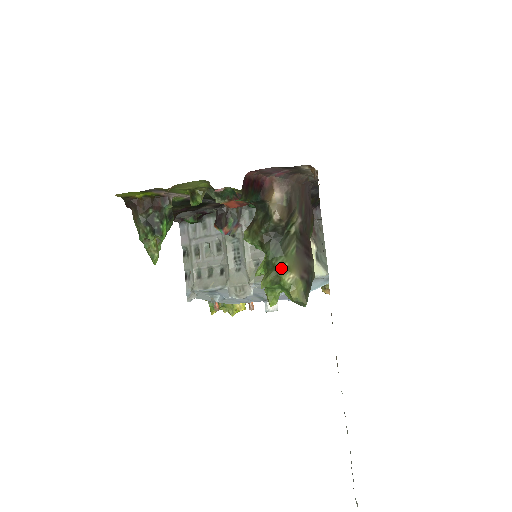
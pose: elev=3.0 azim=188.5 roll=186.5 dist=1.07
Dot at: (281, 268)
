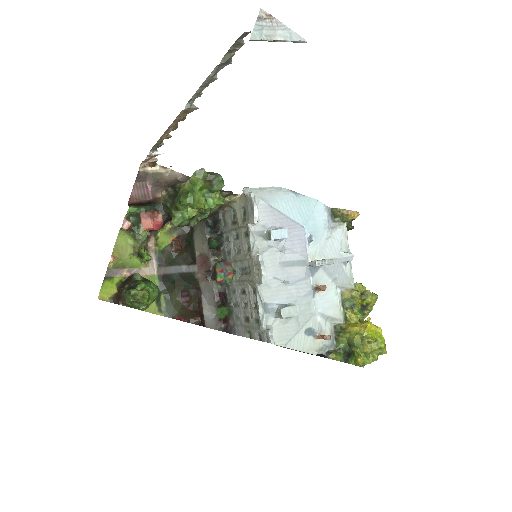
Dot at: (181, 189)
